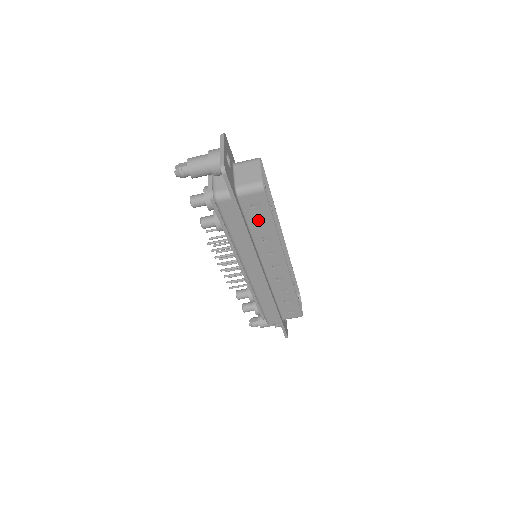
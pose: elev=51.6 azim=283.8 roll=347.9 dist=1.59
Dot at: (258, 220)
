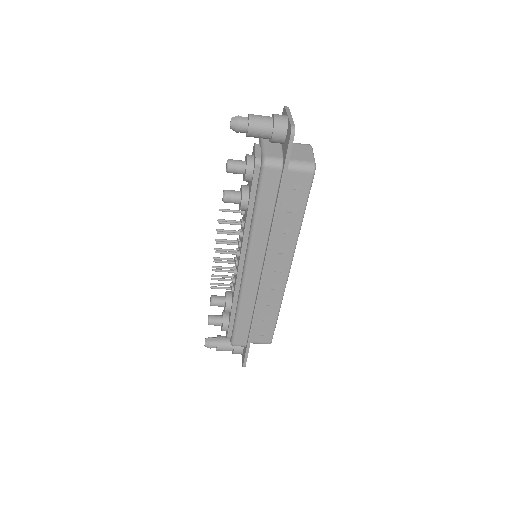
Dot at: (291, 206)
